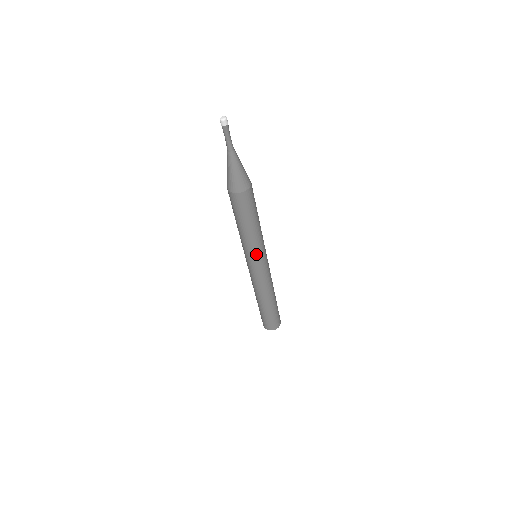
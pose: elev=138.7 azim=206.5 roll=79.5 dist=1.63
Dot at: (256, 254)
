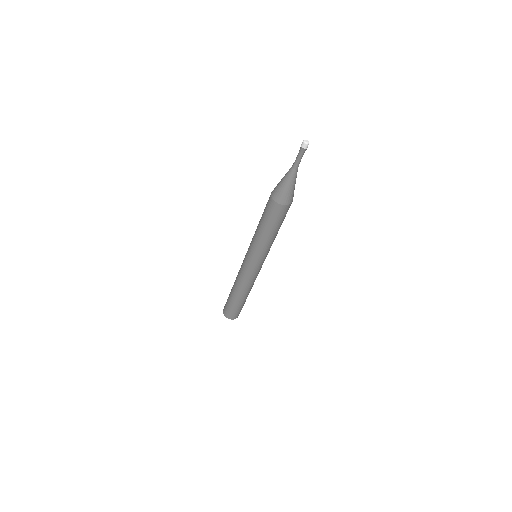
Dot at: (259, 256)
